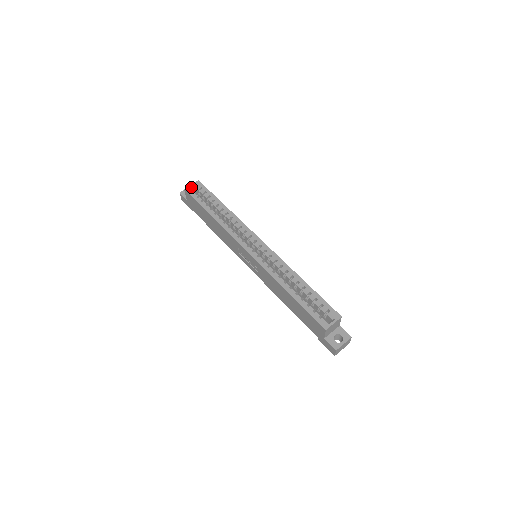
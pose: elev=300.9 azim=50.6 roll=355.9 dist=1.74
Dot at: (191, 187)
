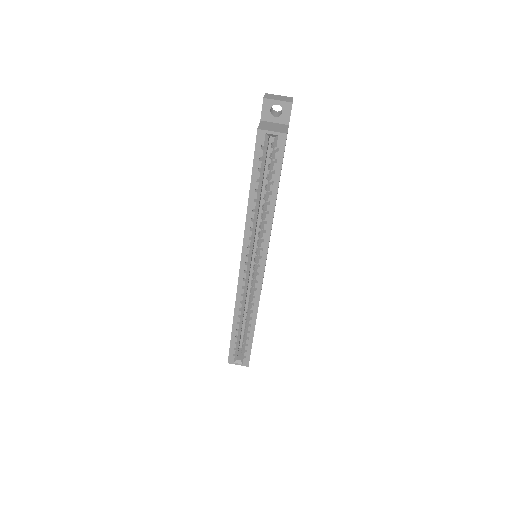
Dot at: (269, 134)
